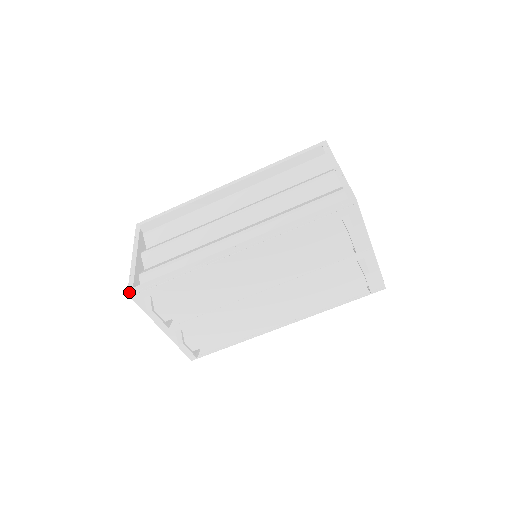
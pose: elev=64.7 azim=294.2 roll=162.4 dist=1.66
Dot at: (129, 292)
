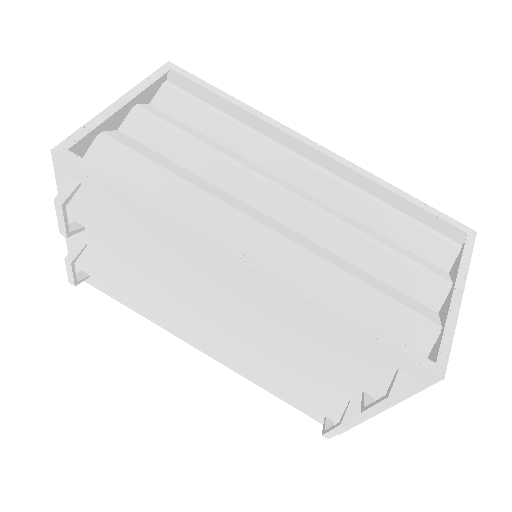
Dot at: (56, 150)
